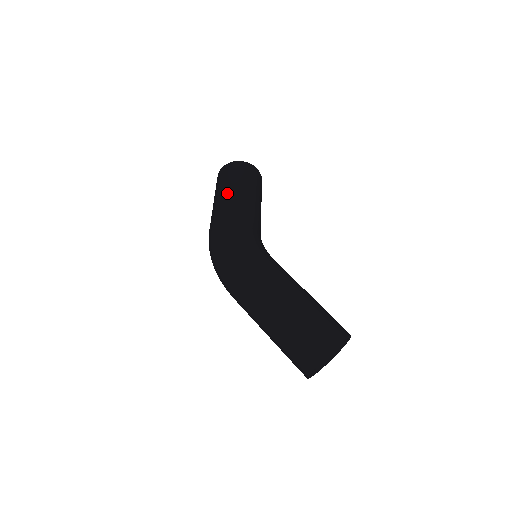
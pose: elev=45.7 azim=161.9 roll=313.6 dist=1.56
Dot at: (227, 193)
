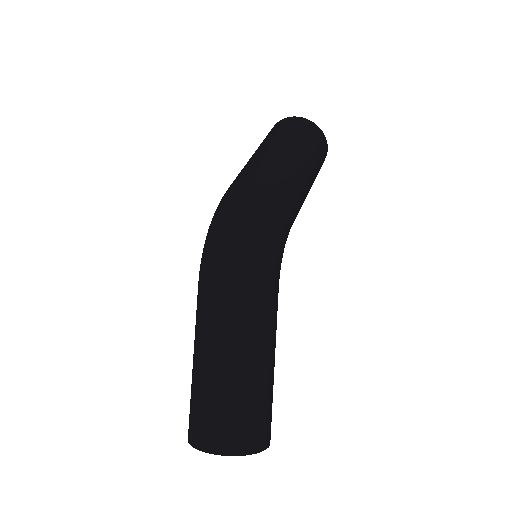
Dot at: (296, 161)
